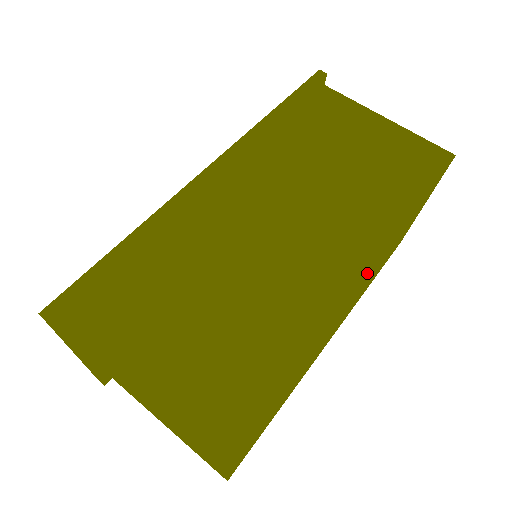
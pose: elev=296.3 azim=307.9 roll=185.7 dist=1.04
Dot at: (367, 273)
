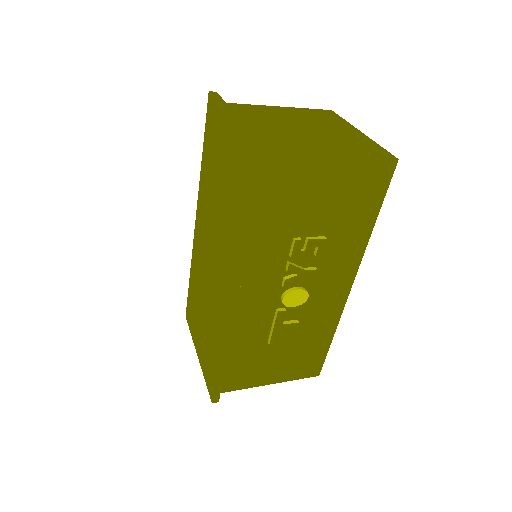
Dot at: occluded
